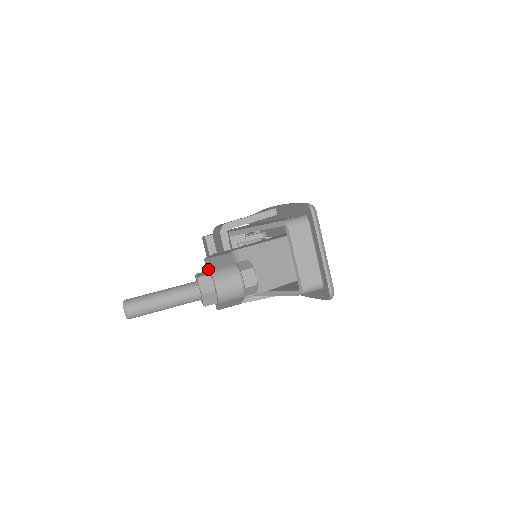
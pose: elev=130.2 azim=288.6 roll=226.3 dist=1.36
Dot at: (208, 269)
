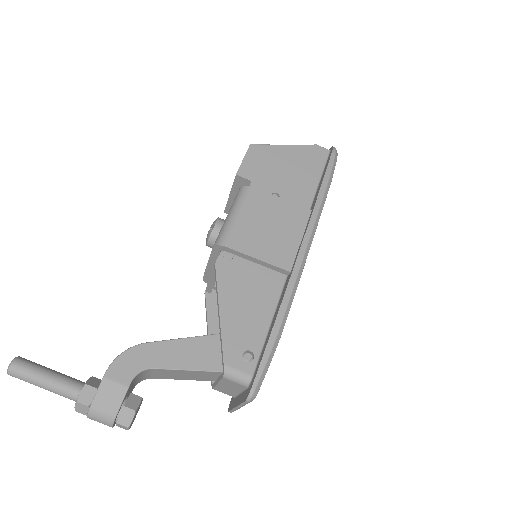
Dot at: (97, 390)
